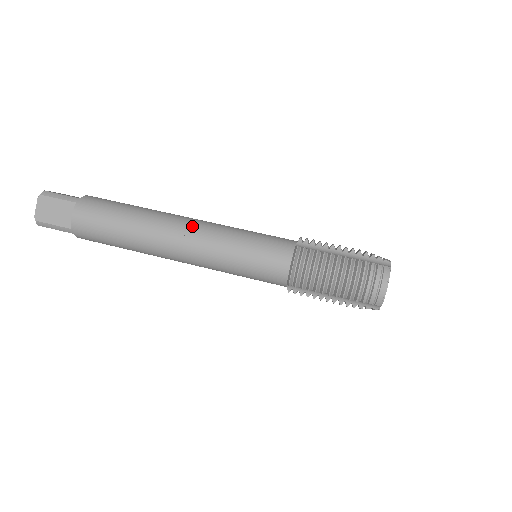
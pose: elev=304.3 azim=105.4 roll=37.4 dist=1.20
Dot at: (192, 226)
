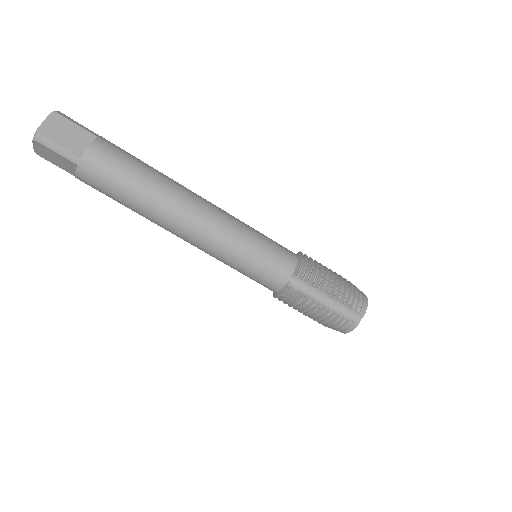
Dot at: (198, 232)
